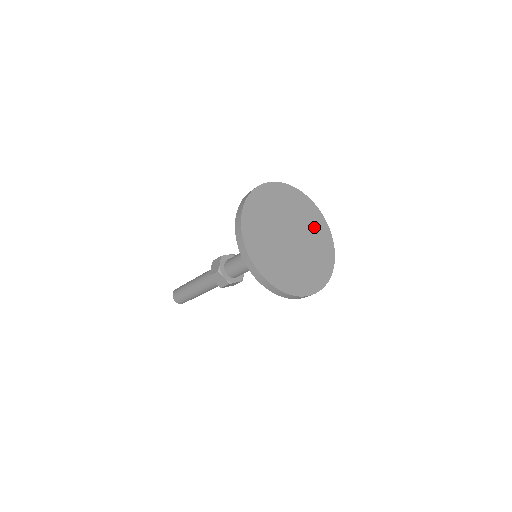
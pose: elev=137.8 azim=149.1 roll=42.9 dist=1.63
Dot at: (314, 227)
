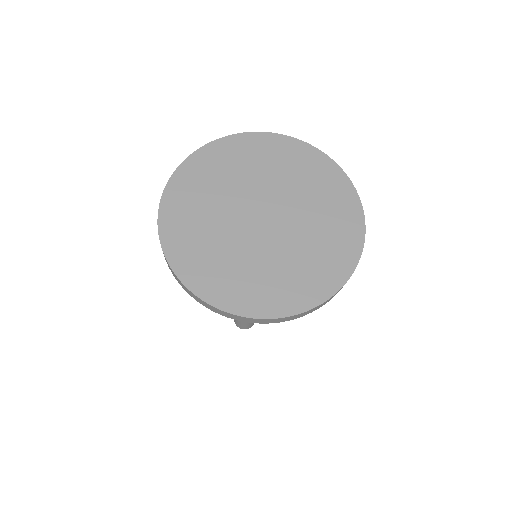
Dot at: (325, 205)
